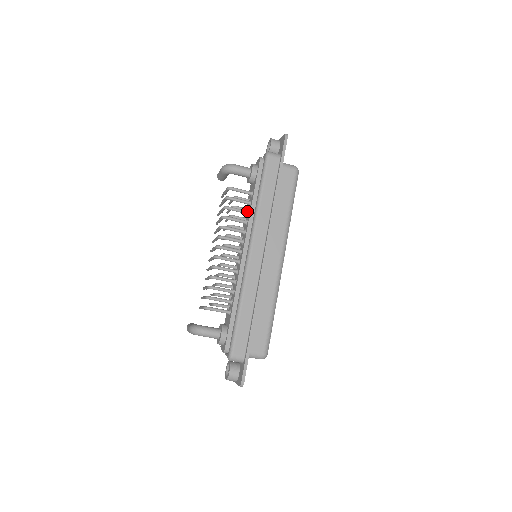
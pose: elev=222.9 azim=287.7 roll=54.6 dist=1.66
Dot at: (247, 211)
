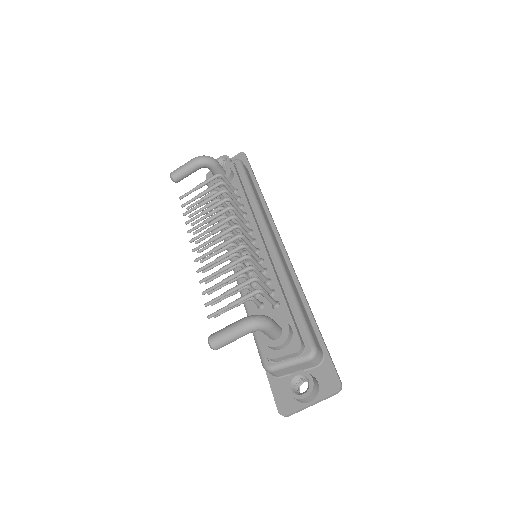
Dot at: (240, 204)
